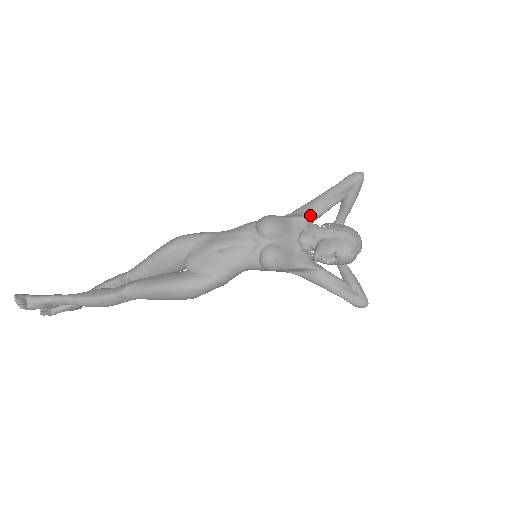
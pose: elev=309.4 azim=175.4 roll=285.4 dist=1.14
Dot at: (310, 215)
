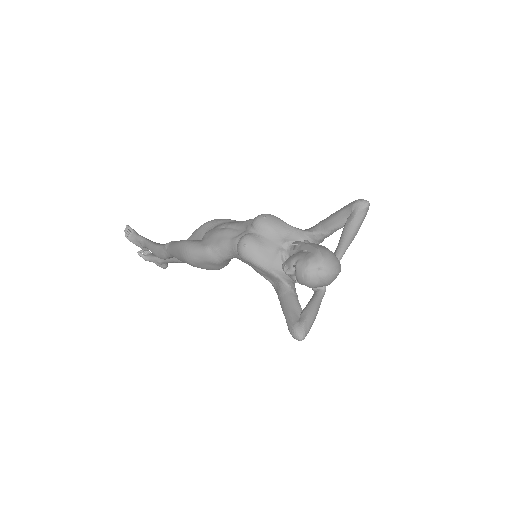
Dot at: (308, 231)
